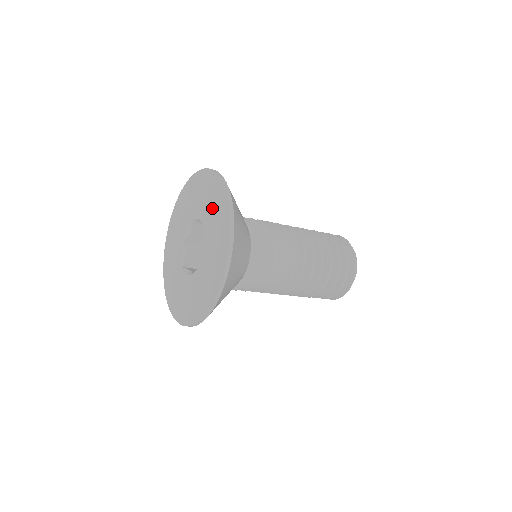
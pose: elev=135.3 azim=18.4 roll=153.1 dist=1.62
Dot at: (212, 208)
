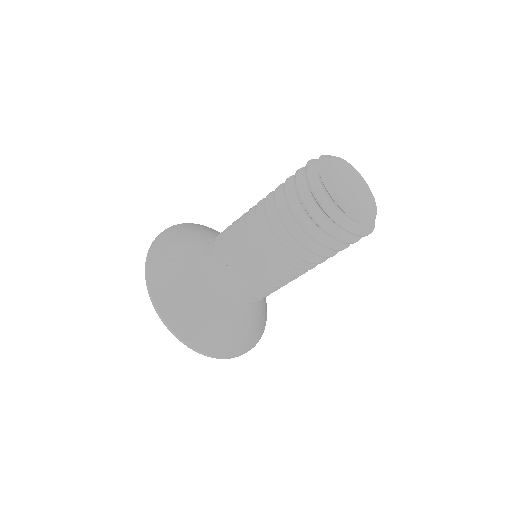
Dot at: occluded
